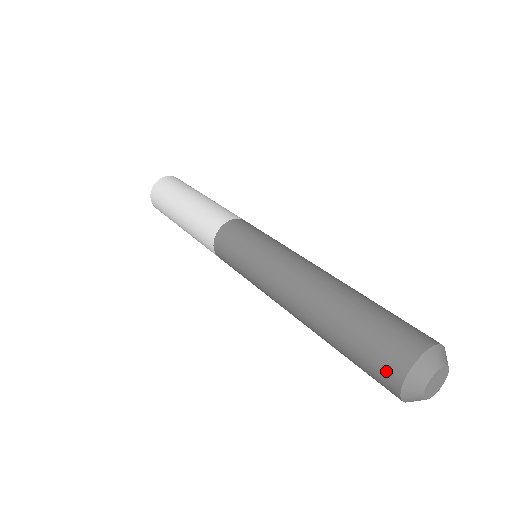
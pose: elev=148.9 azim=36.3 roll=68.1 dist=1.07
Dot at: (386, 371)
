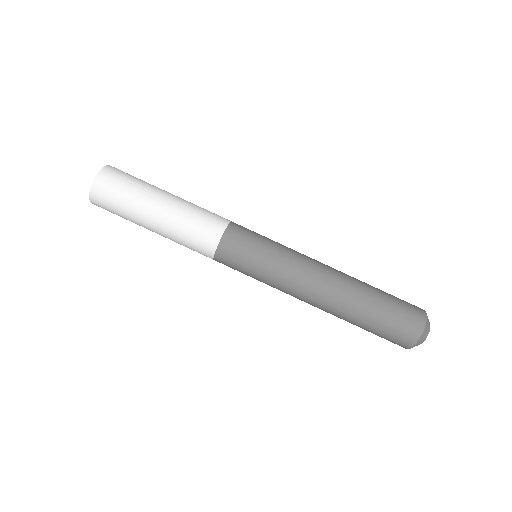
Dot at: (400, 342)
